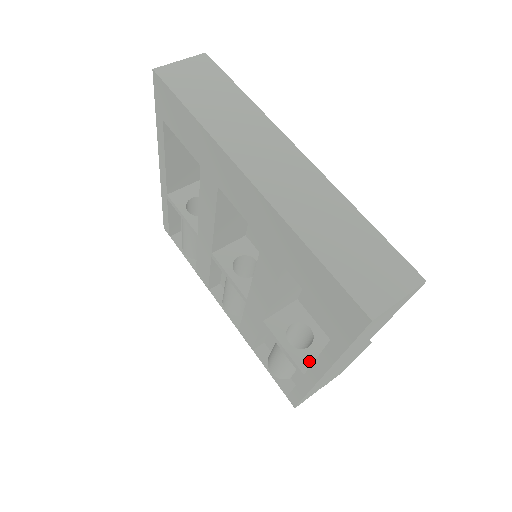
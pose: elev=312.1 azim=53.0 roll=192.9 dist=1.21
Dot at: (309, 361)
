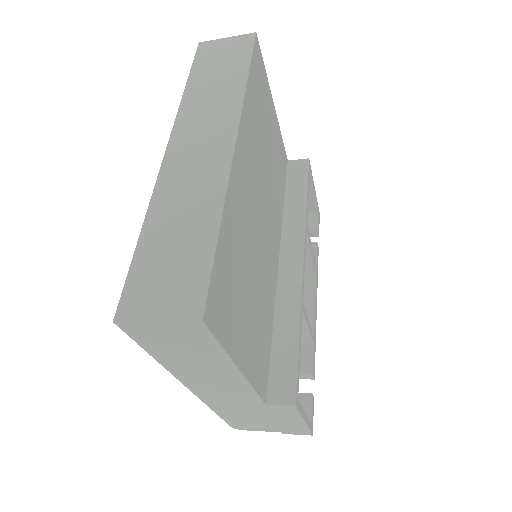
Dot at: occluded
